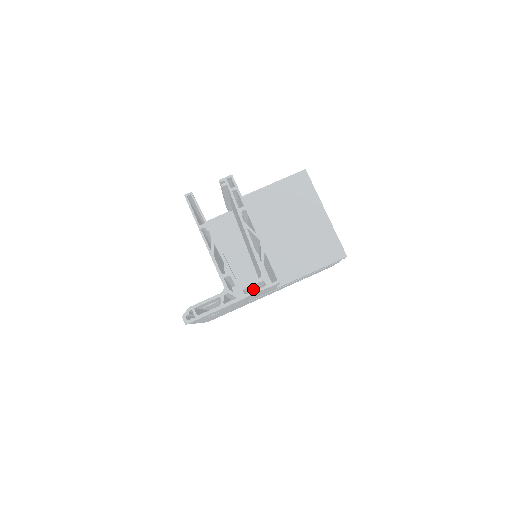
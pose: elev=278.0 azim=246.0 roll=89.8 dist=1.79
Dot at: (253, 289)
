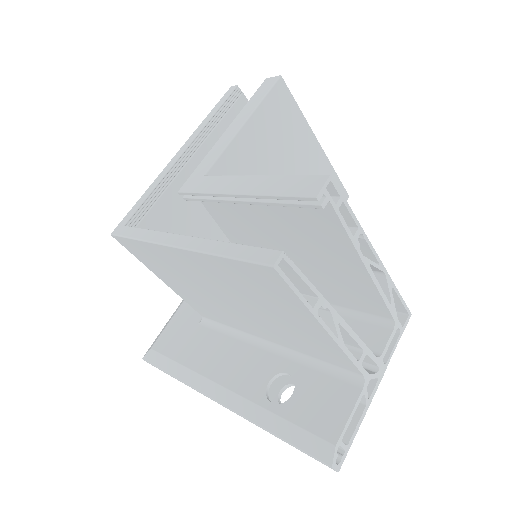
Dot at: occluded
